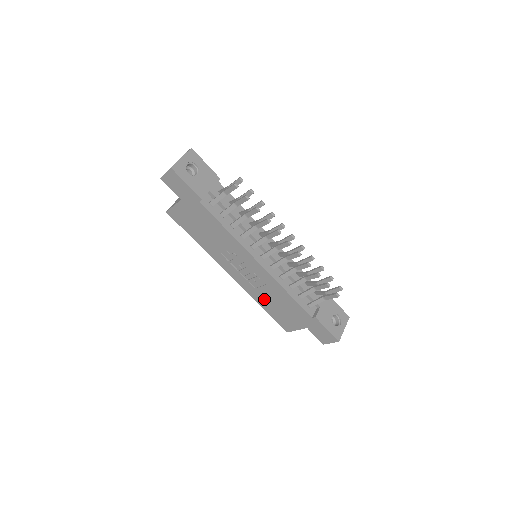
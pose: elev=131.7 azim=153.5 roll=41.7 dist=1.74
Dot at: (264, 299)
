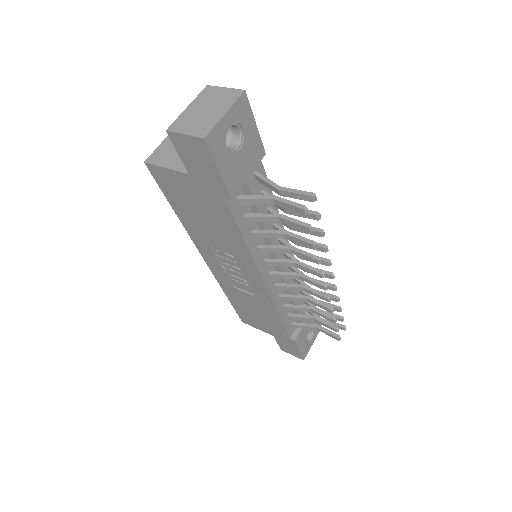
Dot at: (238, 297)
